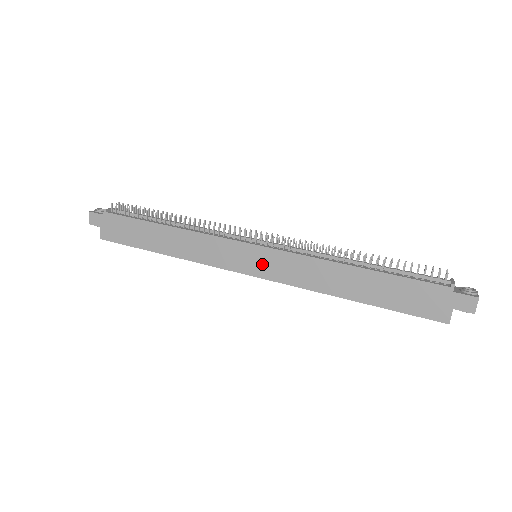
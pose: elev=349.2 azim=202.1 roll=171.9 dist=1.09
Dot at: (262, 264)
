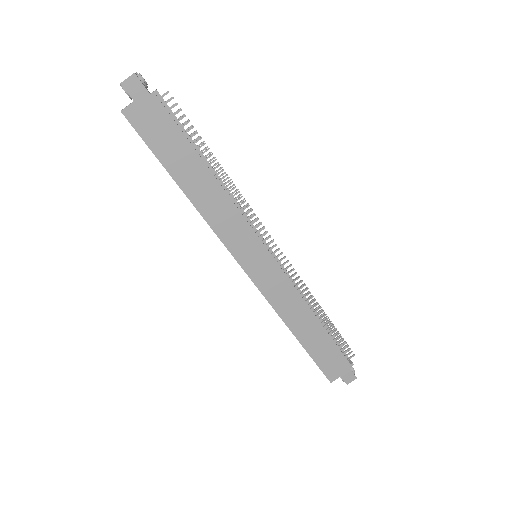
Dot at: (261, 270)
